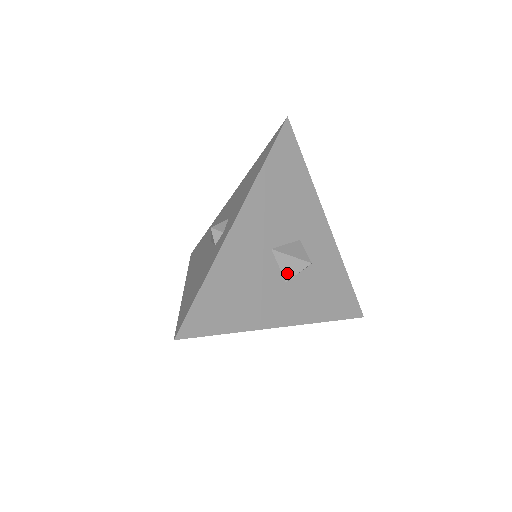
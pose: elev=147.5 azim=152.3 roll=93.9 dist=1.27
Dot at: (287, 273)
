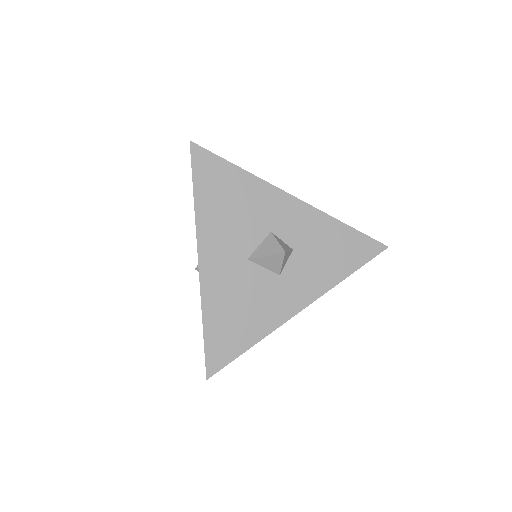
Dot at: (274, 269)
